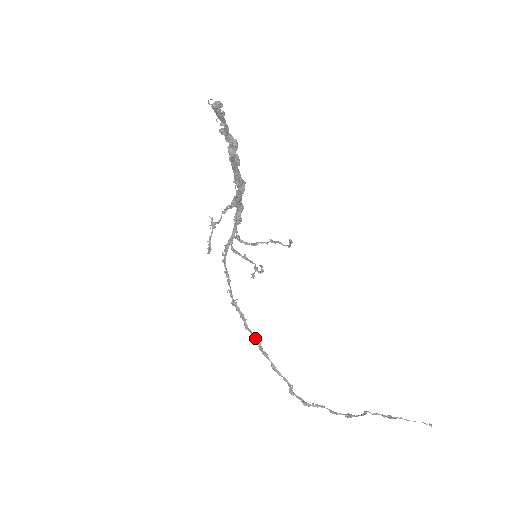
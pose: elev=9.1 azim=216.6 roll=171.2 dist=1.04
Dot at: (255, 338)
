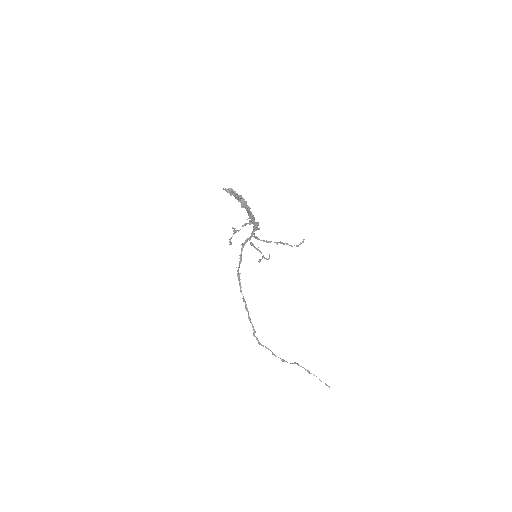
Dot at: (243, 299)
